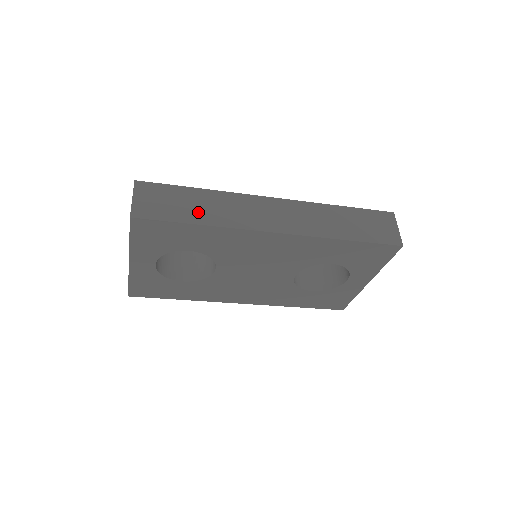
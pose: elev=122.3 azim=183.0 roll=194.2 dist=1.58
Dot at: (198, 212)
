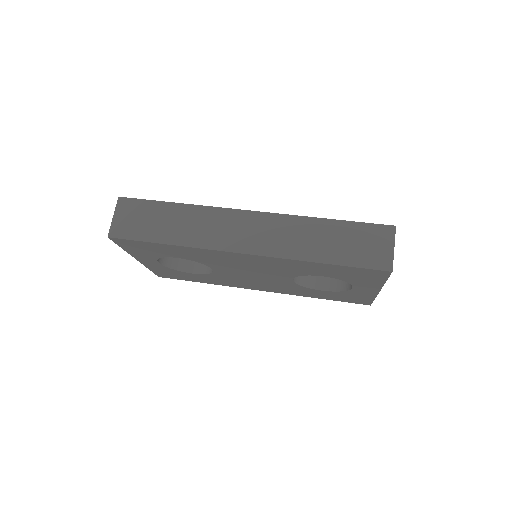
Dot at: (169, 230)
